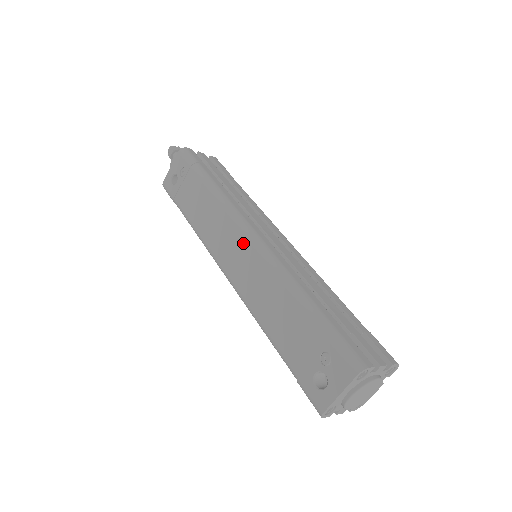
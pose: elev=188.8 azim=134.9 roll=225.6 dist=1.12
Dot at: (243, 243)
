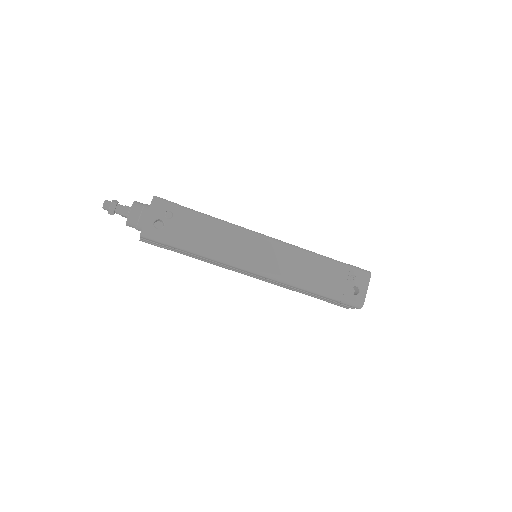
Dot at: (266, 245)
